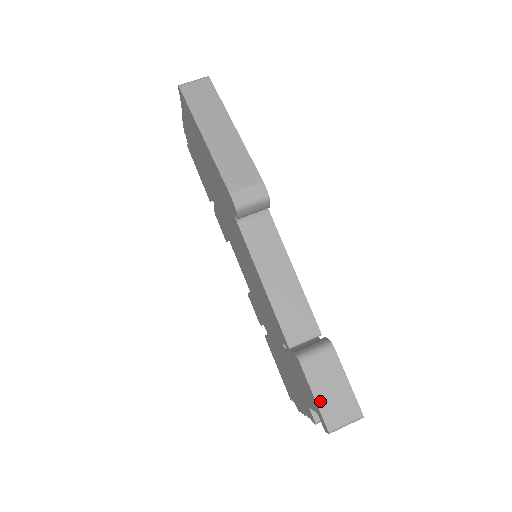
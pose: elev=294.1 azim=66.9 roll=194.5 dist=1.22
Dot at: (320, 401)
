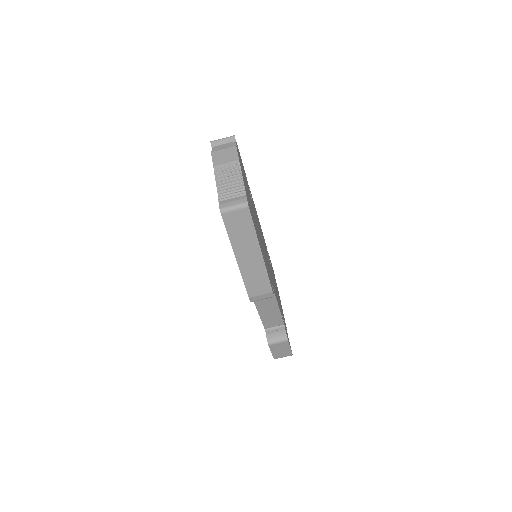
Dot at: (274, 354)
